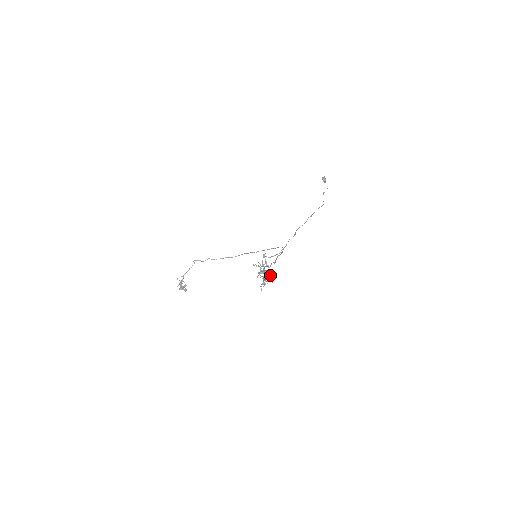
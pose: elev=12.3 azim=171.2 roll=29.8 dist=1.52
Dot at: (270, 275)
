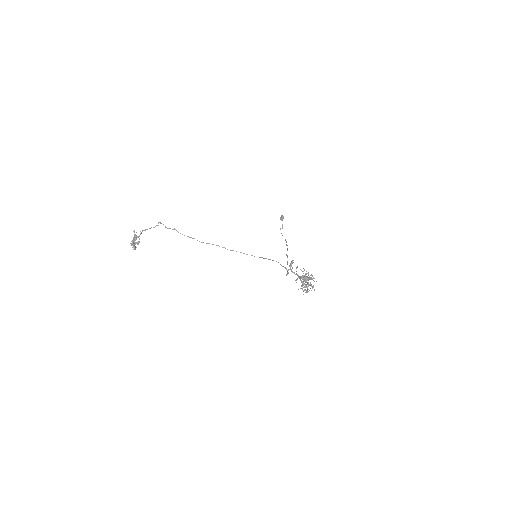
Dot at: occluded
